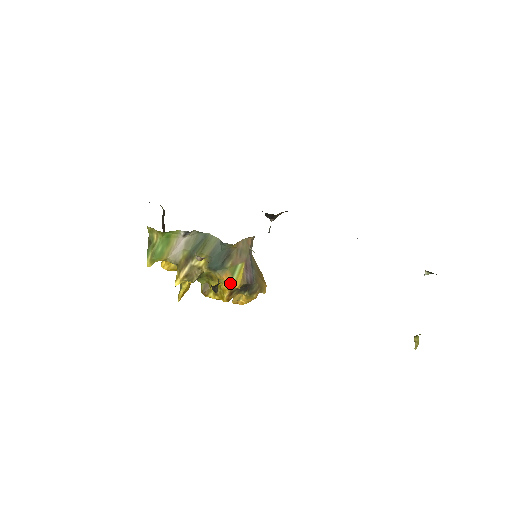
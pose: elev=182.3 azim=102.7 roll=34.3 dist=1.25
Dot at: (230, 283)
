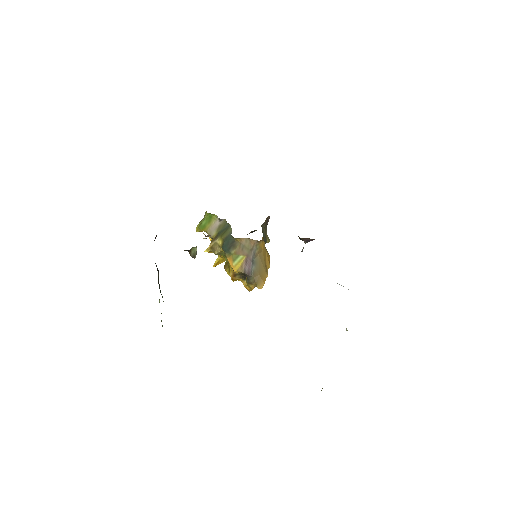
Dot at: (232, 266)
